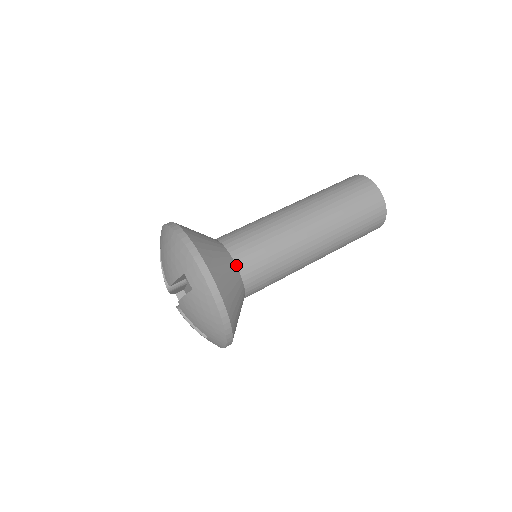
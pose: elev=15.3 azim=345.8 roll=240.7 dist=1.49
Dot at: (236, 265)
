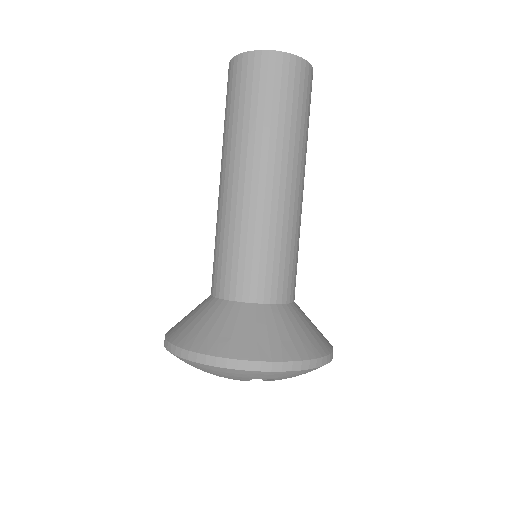
Dot at: (268, 304)
